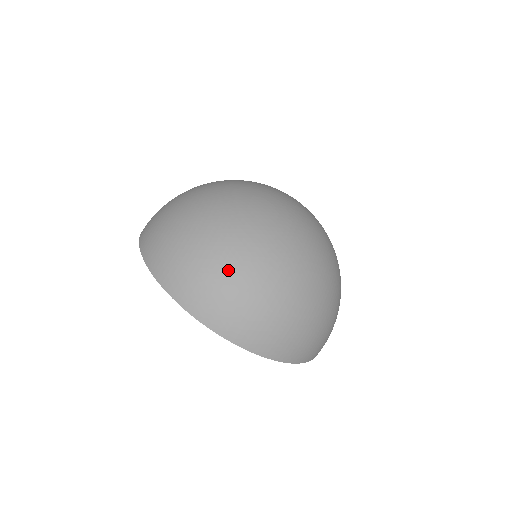
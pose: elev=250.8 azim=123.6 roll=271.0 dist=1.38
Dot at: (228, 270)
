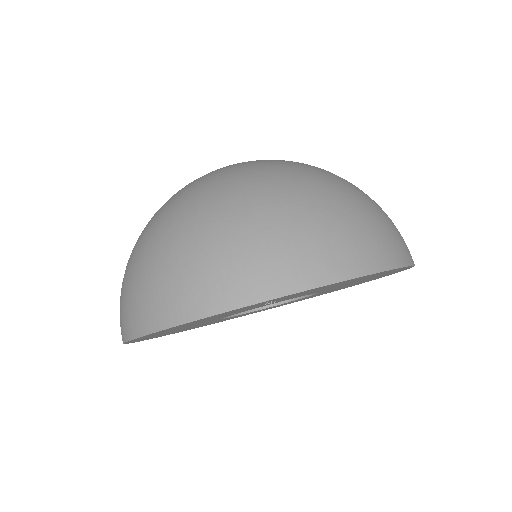
Dot at: (206, 232)
